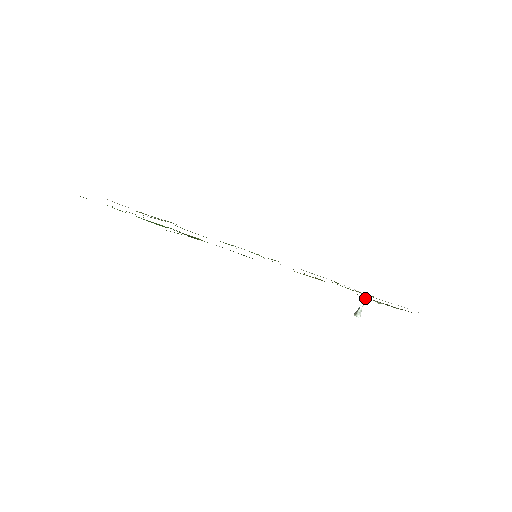
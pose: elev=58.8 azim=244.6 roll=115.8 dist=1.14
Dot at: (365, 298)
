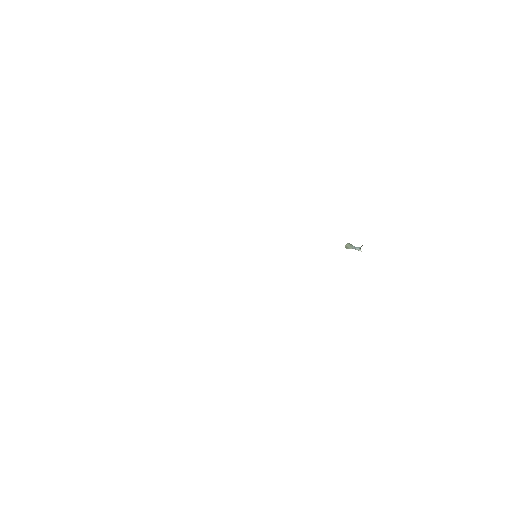
Dot at: occluded
